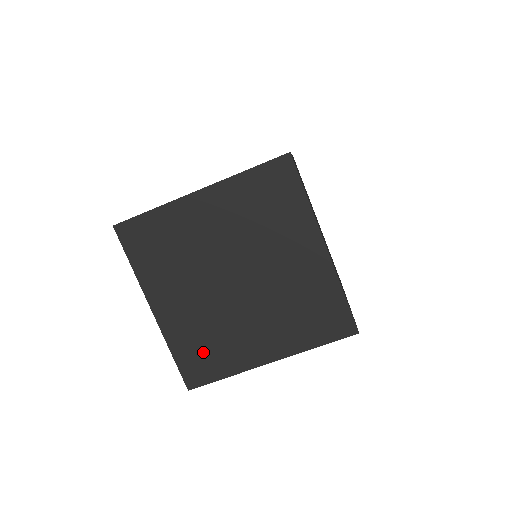
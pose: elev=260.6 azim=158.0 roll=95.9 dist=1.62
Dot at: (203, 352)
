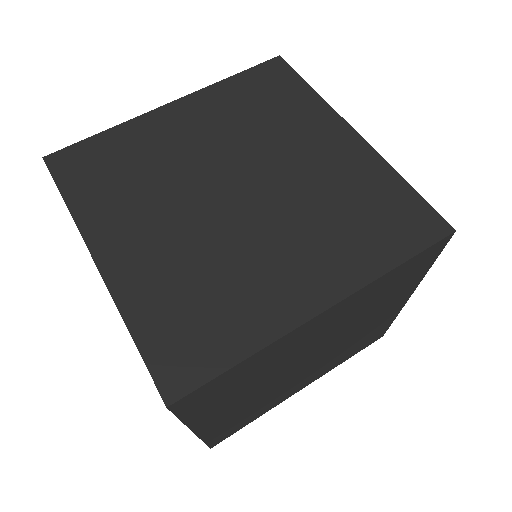
Dot at: (193, 317)
